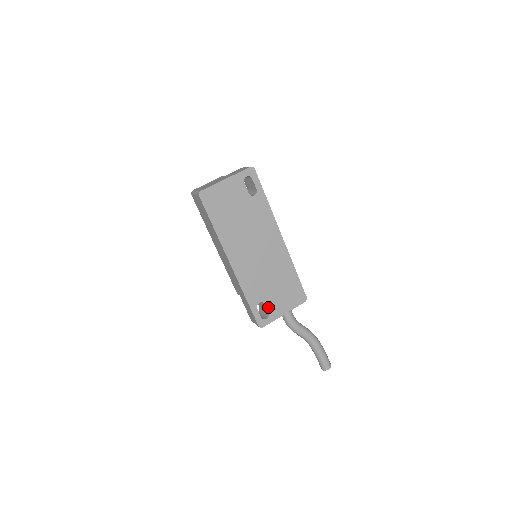
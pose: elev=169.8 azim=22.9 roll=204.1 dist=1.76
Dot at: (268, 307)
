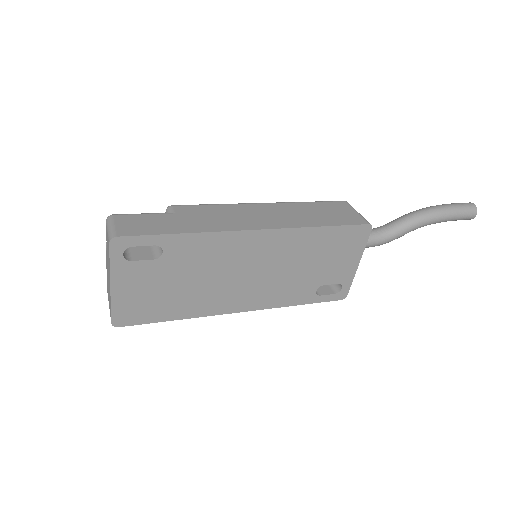
Dot at: (331, 282)
